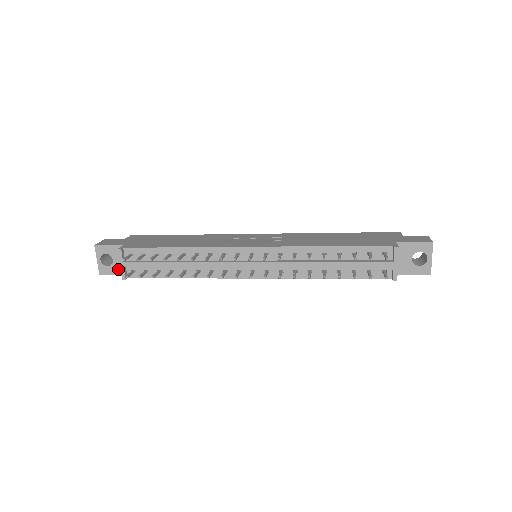
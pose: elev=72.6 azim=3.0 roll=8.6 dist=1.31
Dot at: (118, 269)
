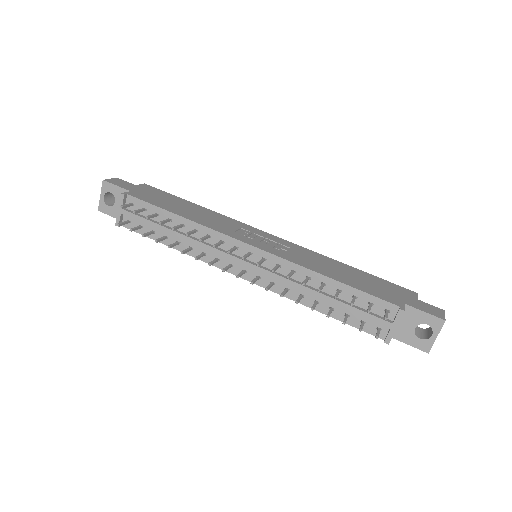
Dot at: occluded
